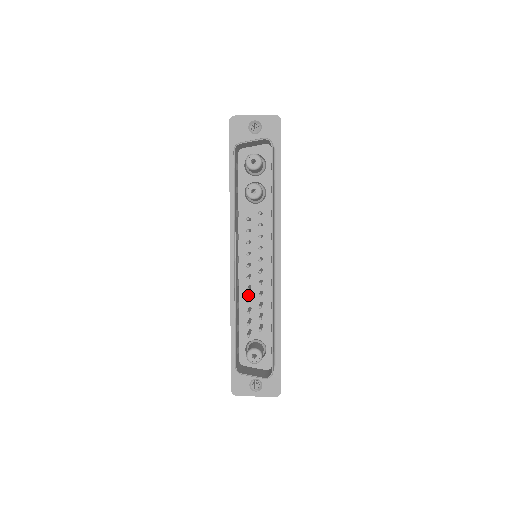
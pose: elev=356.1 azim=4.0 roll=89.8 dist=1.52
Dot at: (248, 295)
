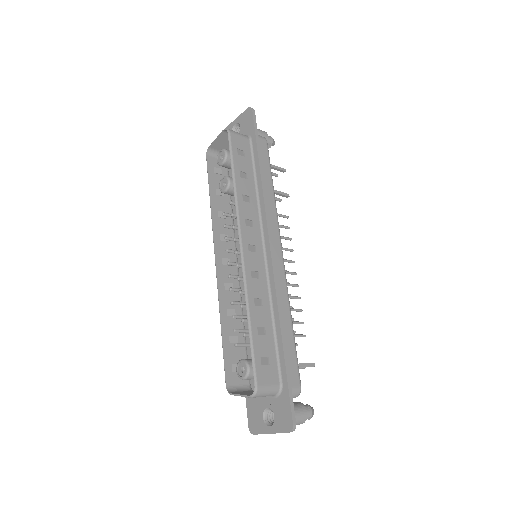
Dot at: occluded
